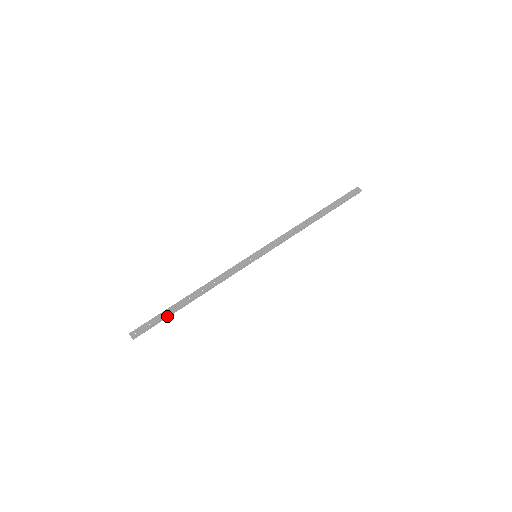
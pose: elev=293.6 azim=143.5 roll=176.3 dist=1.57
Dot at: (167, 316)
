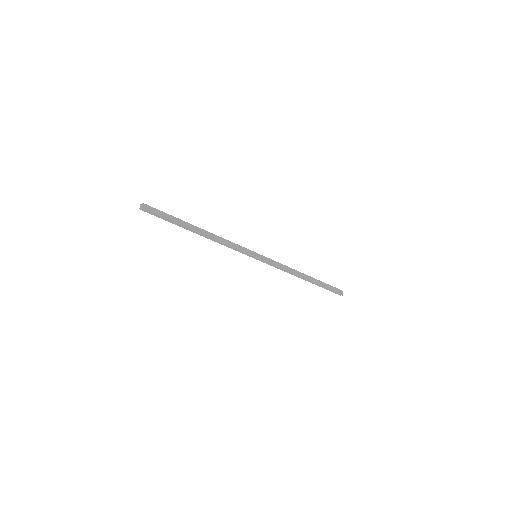
Dot at: (174, 222)
